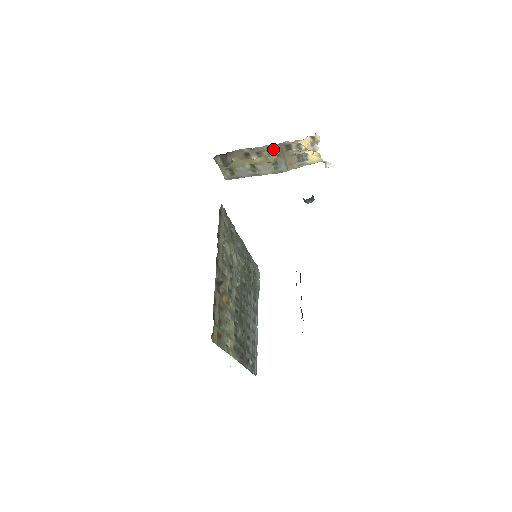
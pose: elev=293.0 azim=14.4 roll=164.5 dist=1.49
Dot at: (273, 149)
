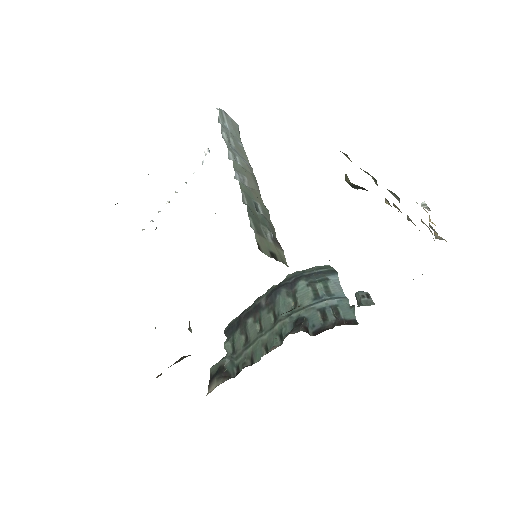
Dot at: (415, 225)
